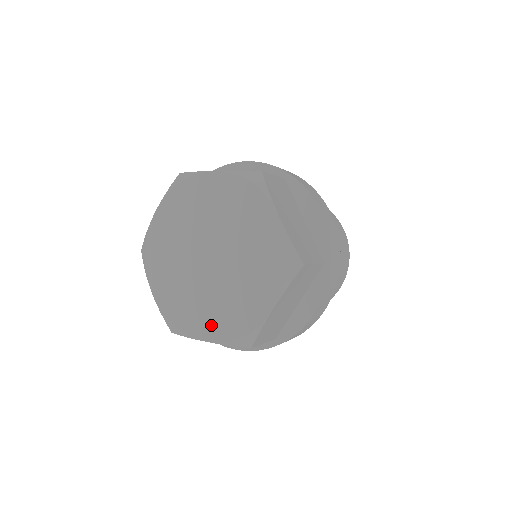
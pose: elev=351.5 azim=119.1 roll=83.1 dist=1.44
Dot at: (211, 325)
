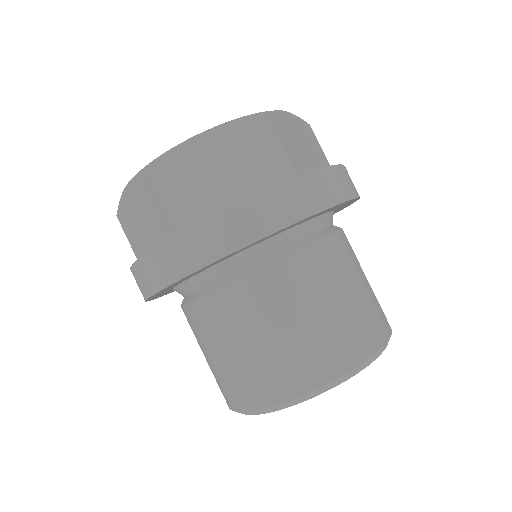
Dot at: occluded
